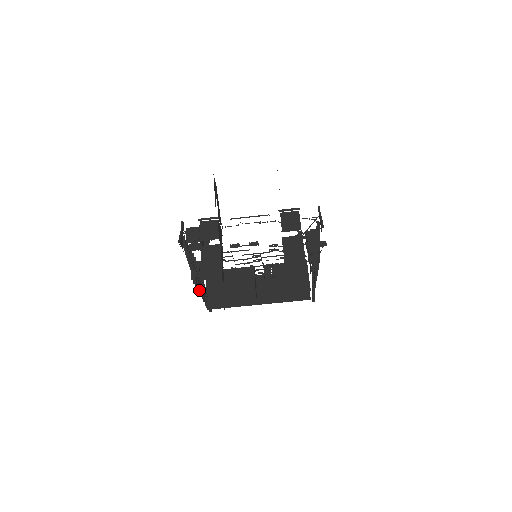
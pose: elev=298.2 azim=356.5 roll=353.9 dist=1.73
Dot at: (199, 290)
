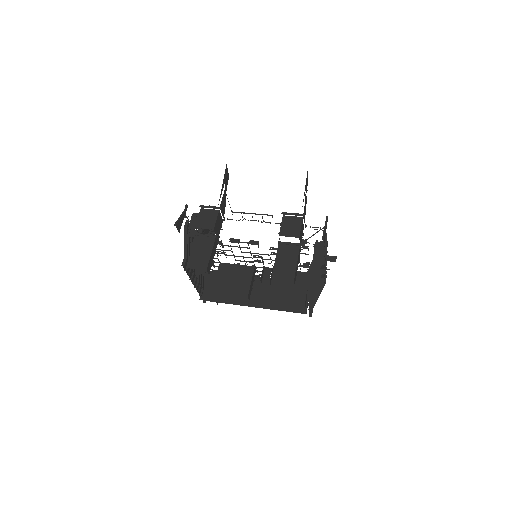
Dot at: (191, 278)
